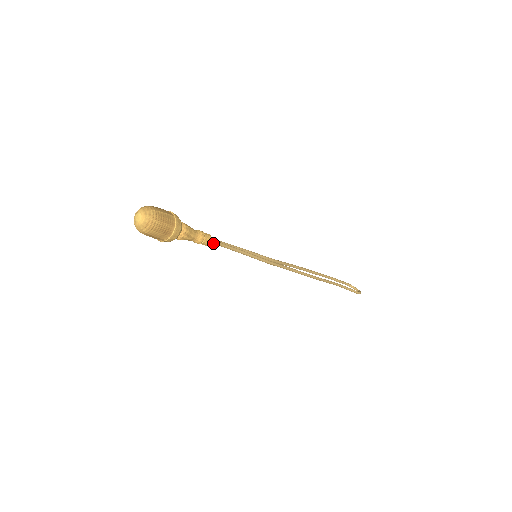
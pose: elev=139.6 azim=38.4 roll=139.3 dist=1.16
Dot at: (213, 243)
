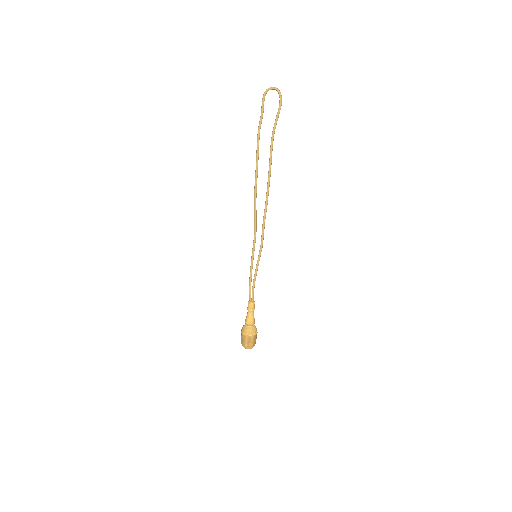
Dot at: (253, 298)
